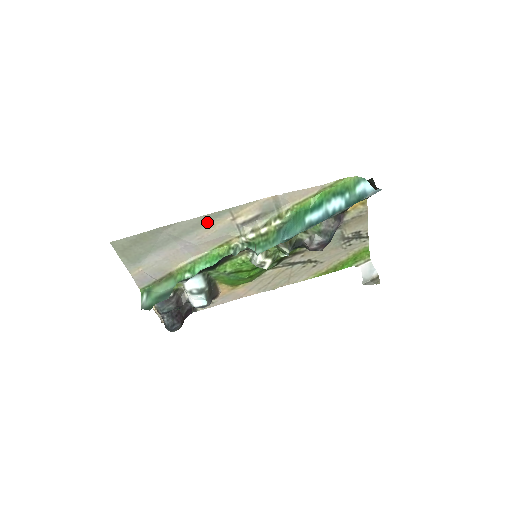
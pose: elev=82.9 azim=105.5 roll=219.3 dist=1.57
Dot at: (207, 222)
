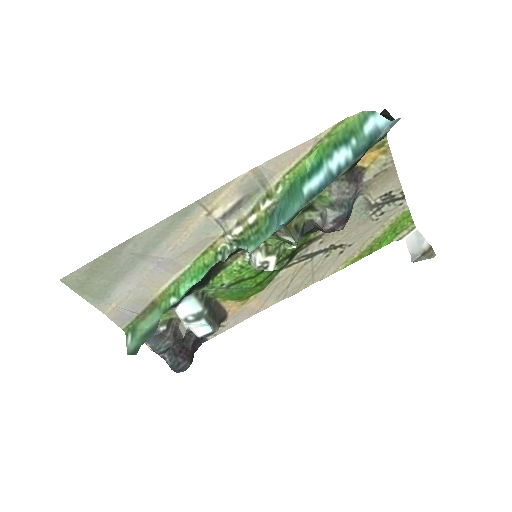
Dot at: (175, 226)
